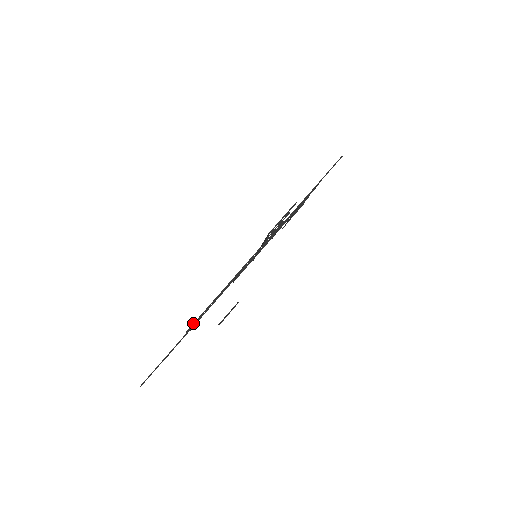
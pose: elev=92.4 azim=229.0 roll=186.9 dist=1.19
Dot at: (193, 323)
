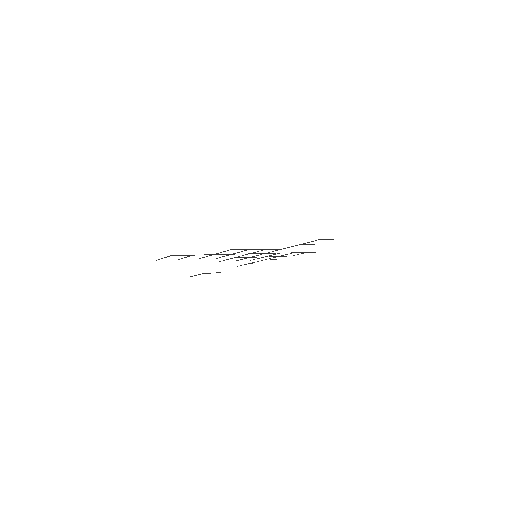
Dot at: (236, 249)
